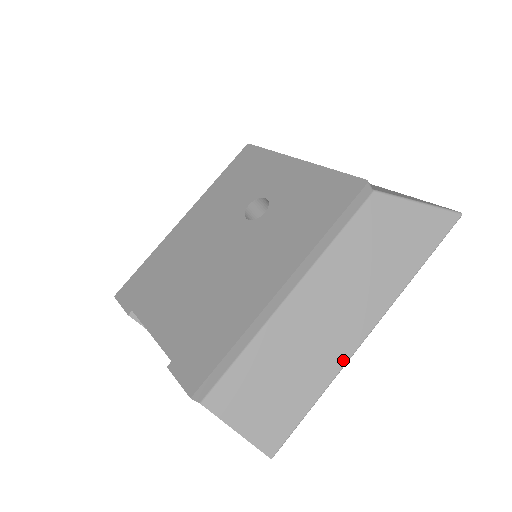
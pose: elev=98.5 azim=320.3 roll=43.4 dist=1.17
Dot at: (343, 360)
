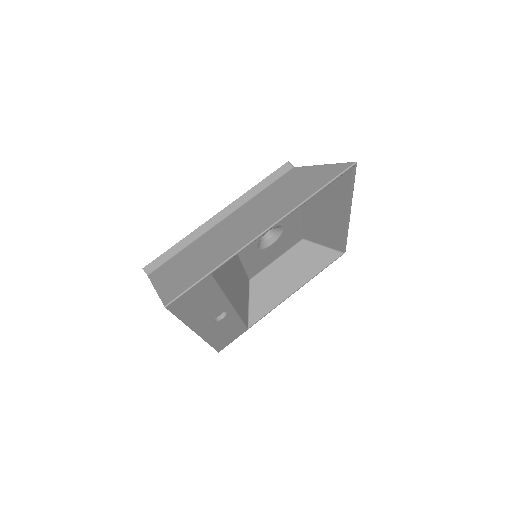
Dot at: (238, 248)
